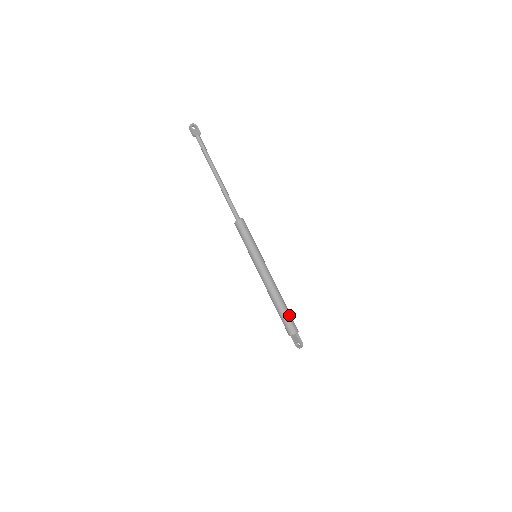
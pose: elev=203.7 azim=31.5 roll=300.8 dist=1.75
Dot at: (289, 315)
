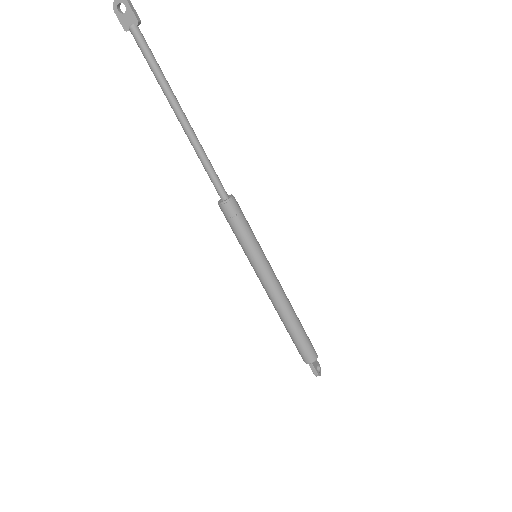
Dot at: (299, 343)
